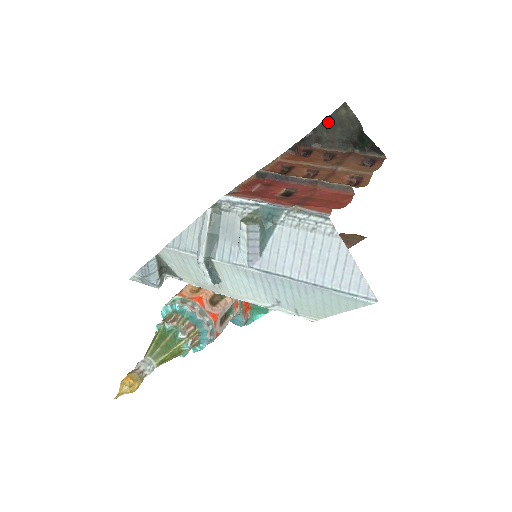
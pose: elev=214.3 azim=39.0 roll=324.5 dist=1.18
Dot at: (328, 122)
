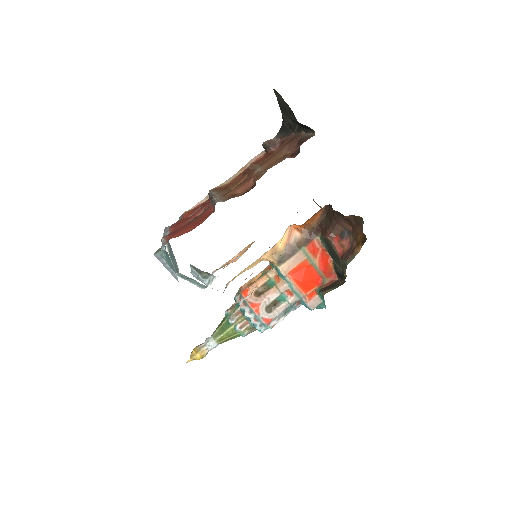
Dot at: (282, 109)
